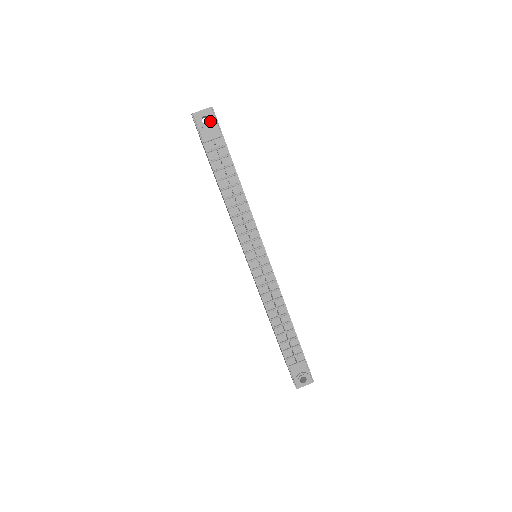
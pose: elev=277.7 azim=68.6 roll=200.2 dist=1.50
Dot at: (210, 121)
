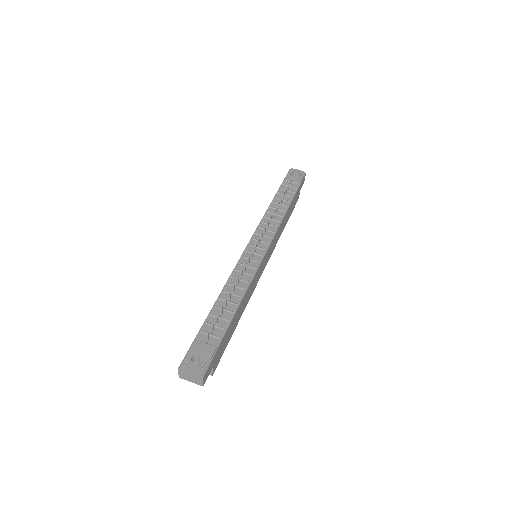
Dot at: (298, 173)
